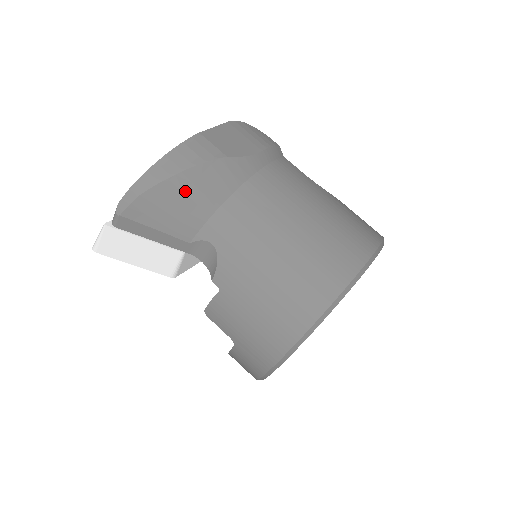
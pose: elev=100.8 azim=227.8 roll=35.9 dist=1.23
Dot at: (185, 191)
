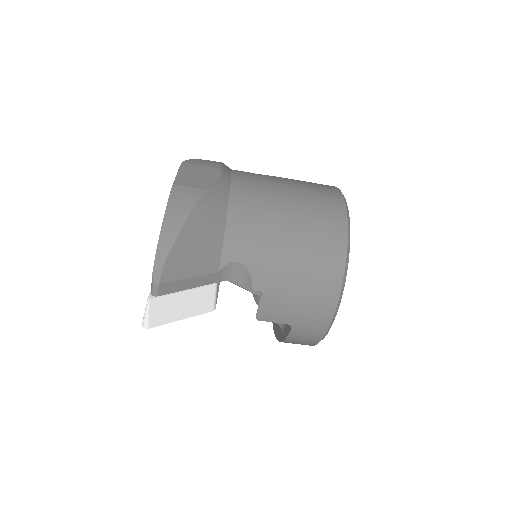
Dot at: (196, 234)
